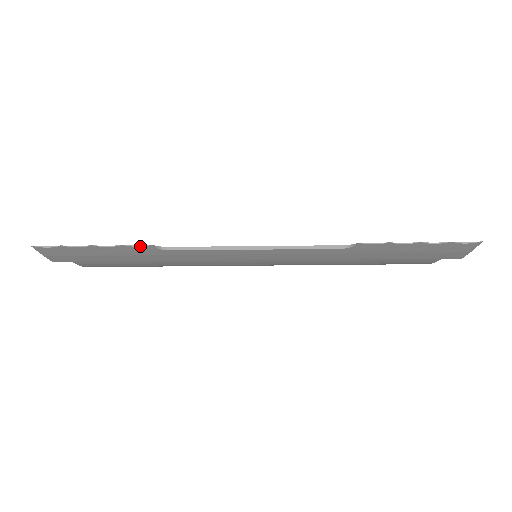
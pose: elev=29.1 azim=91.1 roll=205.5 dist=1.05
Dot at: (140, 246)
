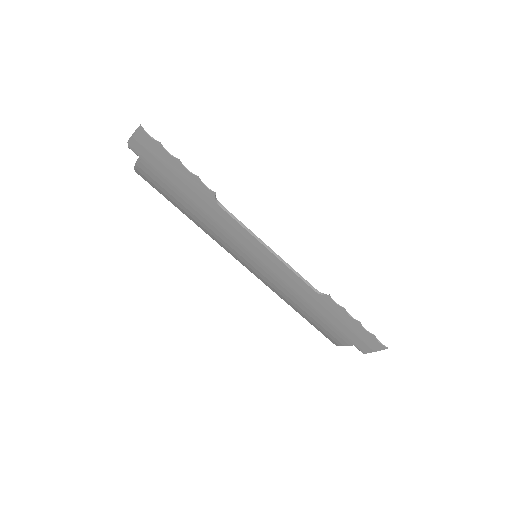
Dot at: (207, 187)
